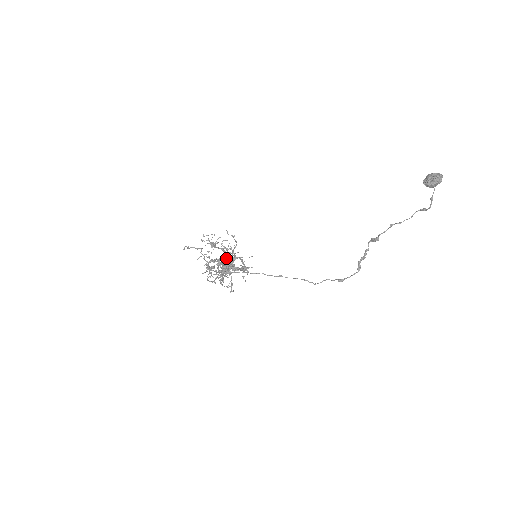
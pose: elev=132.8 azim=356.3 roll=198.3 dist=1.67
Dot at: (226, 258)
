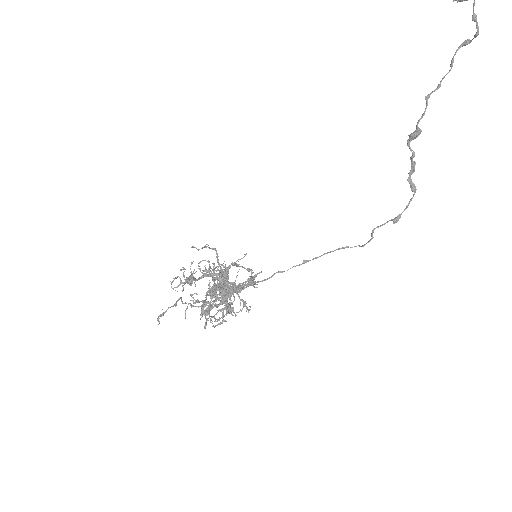
Dot at: (217, 280)
